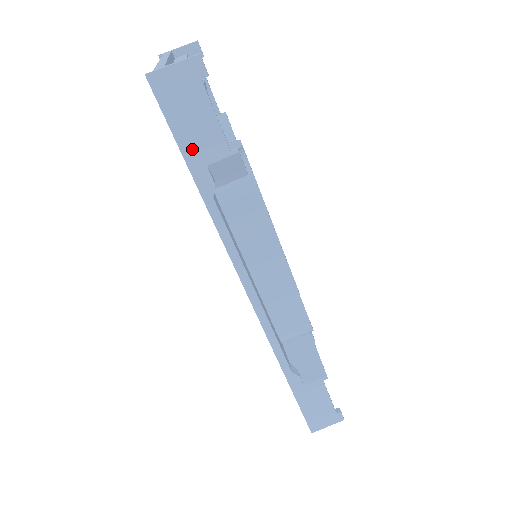
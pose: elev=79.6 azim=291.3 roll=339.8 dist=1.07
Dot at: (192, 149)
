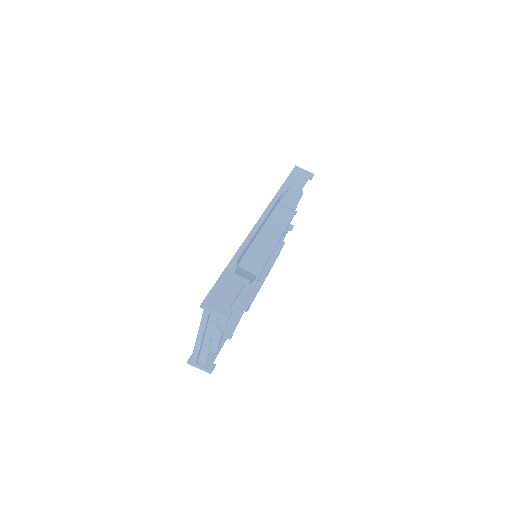
Dot at: (290, 181)
